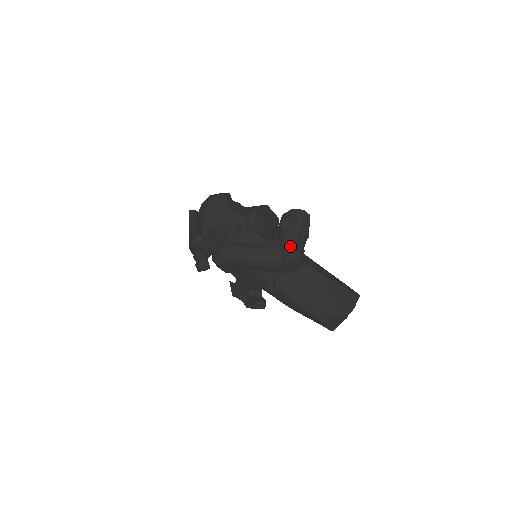
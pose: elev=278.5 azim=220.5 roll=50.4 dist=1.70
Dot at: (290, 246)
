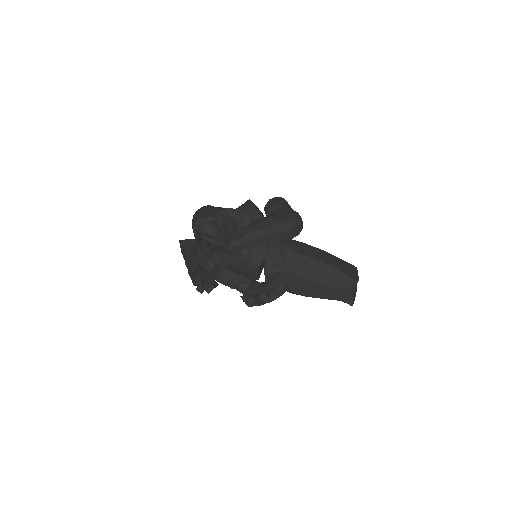
Dot at: (286, 213)
